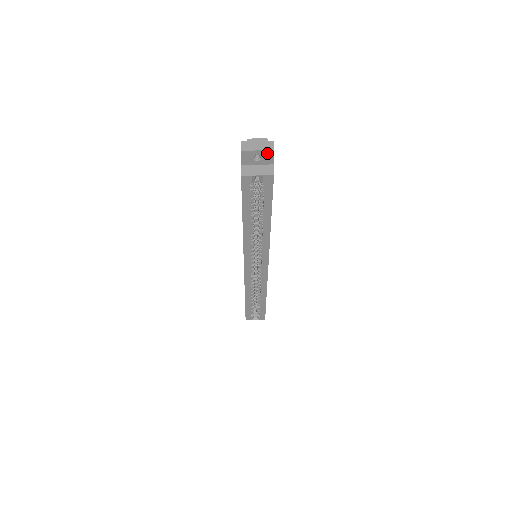
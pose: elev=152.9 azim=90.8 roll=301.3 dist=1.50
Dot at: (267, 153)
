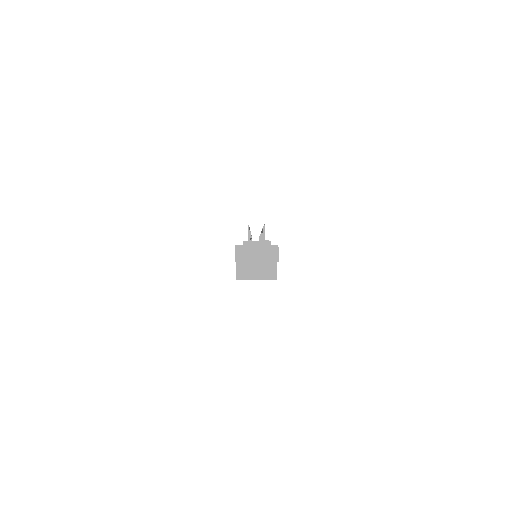
Dot at: (269, 261)
